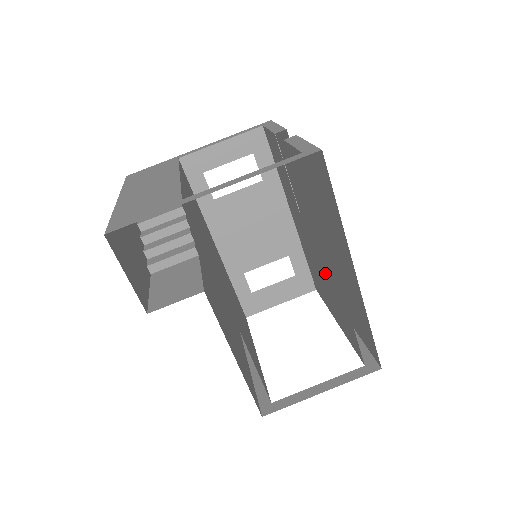
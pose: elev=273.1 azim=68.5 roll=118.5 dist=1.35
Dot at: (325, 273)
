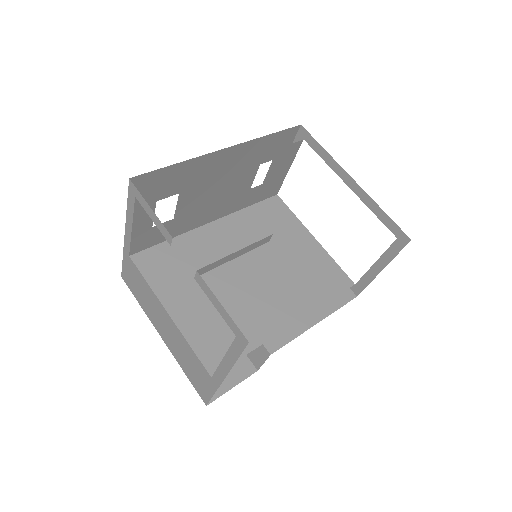
Dot at: occluded
